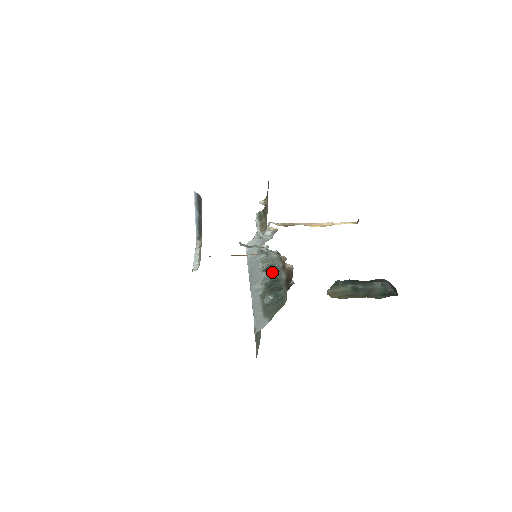
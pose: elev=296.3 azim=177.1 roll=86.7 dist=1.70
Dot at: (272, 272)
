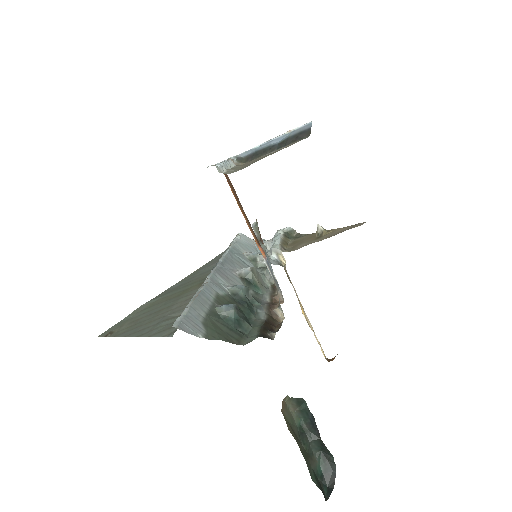
Dot at: (250, 292)
